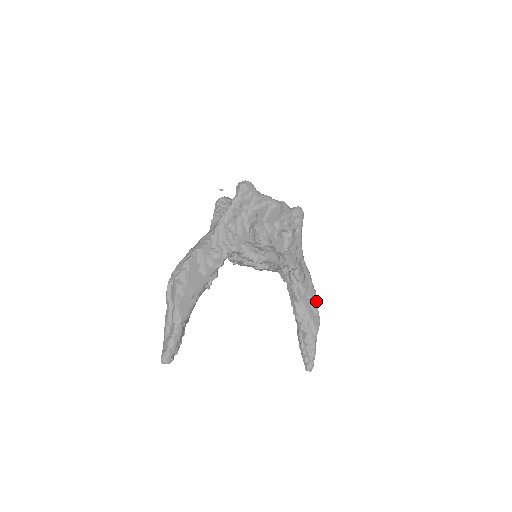
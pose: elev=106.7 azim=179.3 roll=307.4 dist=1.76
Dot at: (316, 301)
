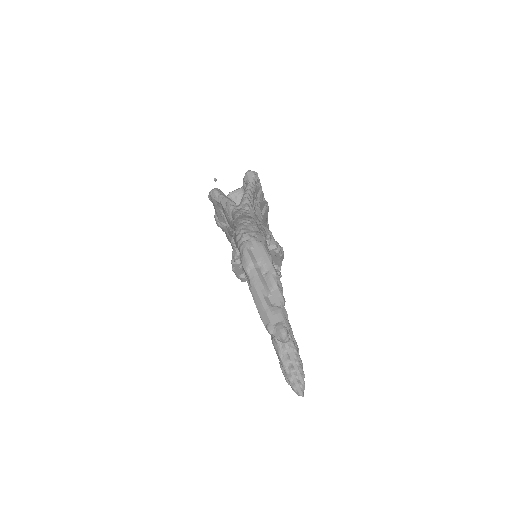
Dot at: occluded
